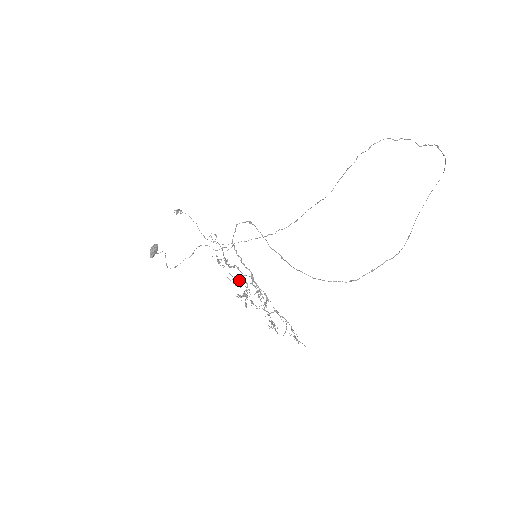
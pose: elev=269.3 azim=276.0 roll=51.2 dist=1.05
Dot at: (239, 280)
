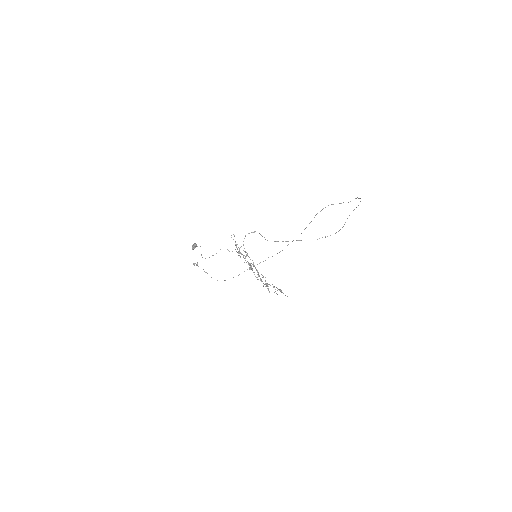
Dot at: occluded
